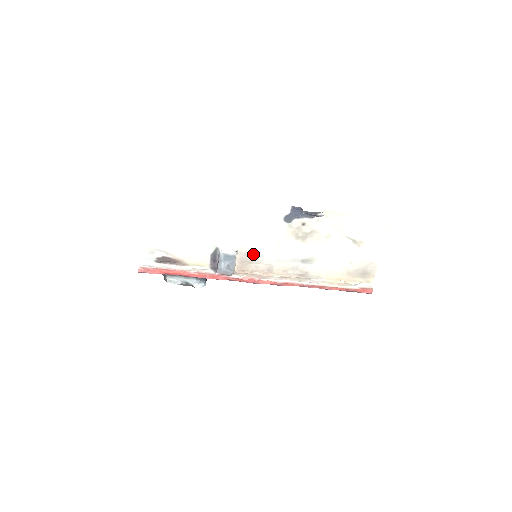
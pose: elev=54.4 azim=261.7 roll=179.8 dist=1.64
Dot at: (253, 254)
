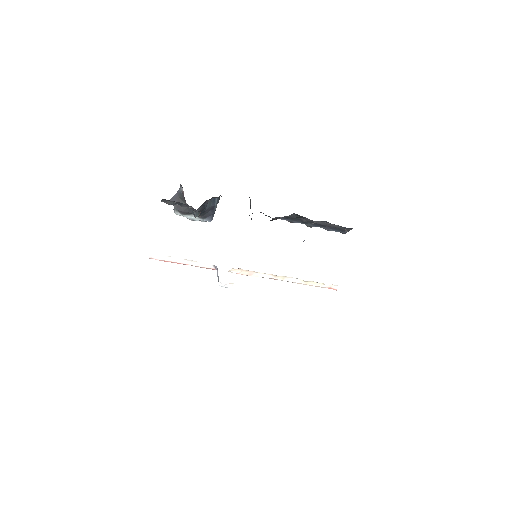
Dot at: occluded
